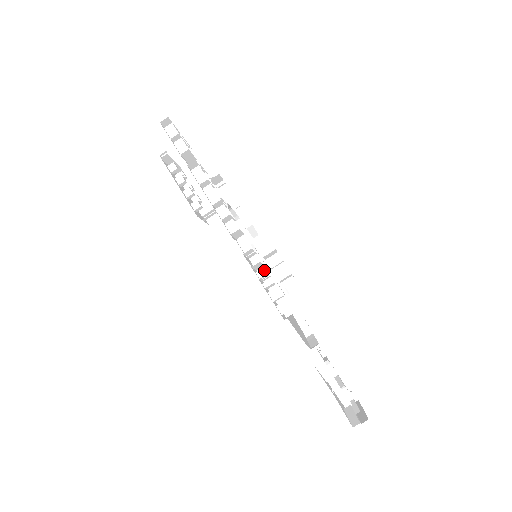
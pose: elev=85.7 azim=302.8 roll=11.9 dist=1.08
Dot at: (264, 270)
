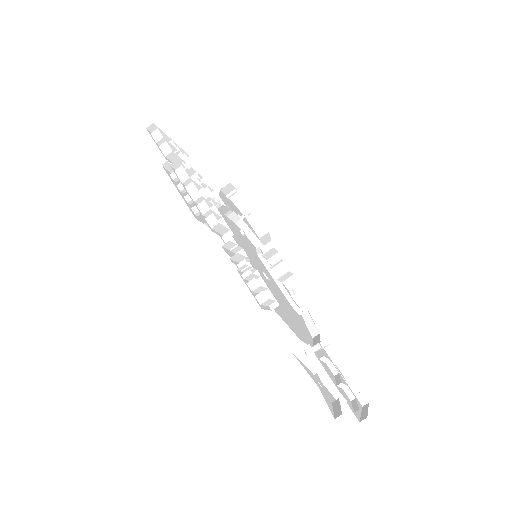
Dot at: (245, 262)
